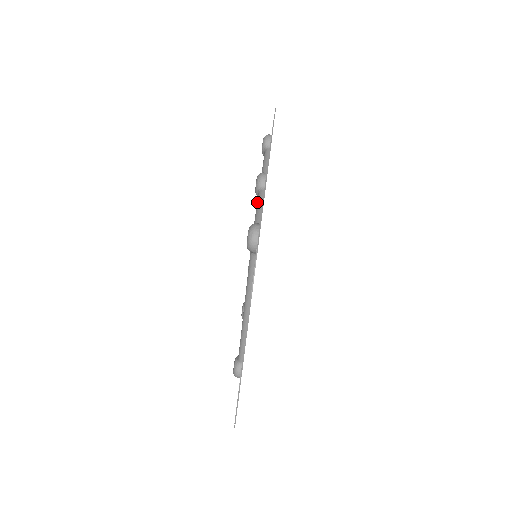
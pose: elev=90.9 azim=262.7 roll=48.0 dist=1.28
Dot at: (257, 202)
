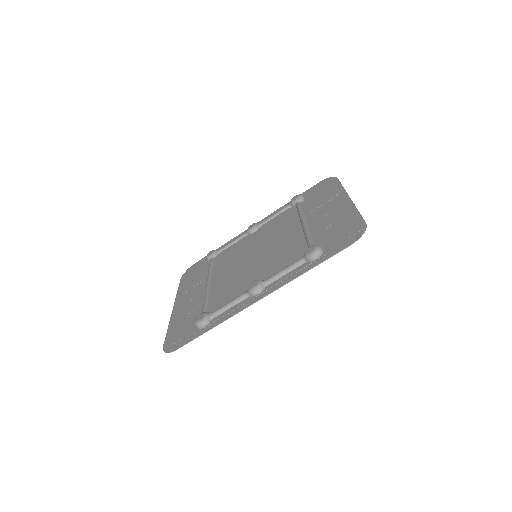
Dot at: (234, 300)
